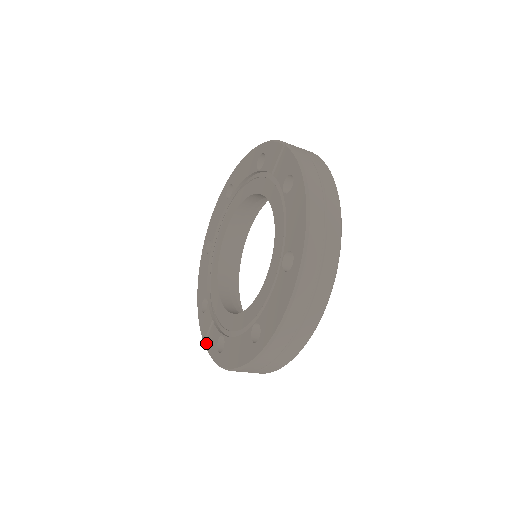
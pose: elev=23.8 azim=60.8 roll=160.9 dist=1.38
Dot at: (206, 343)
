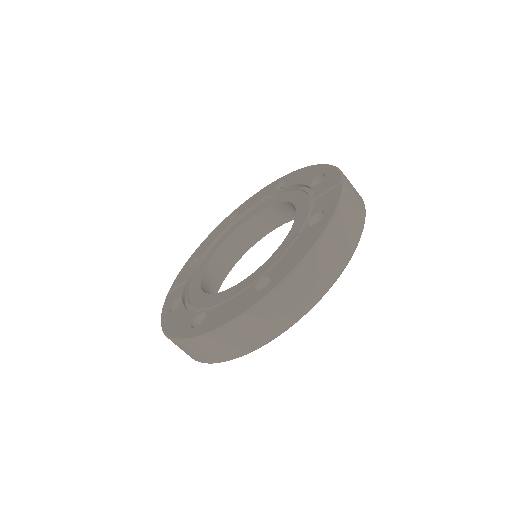
Dot at: (169, 294)
